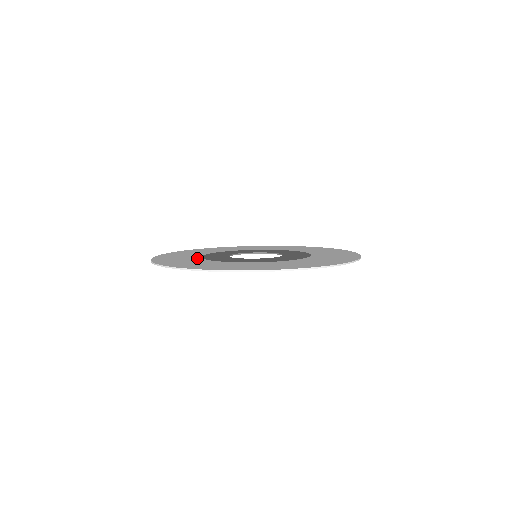
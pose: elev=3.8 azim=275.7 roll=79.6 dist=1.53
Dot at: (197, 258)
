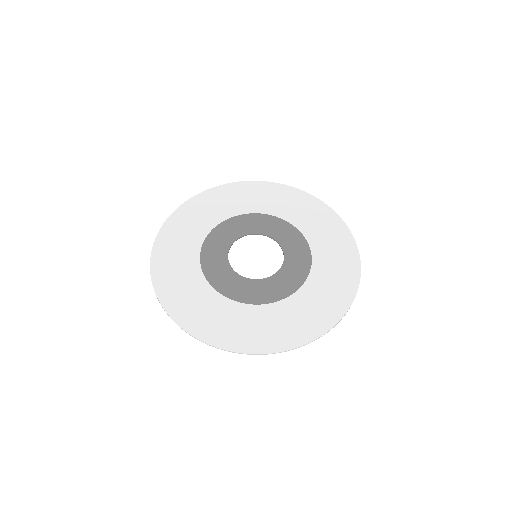
Dot at: (200, 278)
